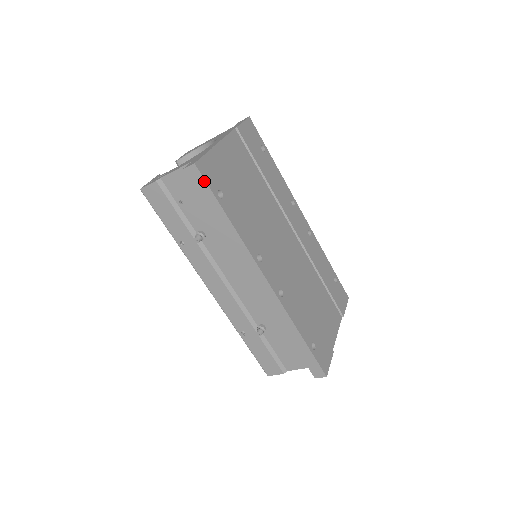
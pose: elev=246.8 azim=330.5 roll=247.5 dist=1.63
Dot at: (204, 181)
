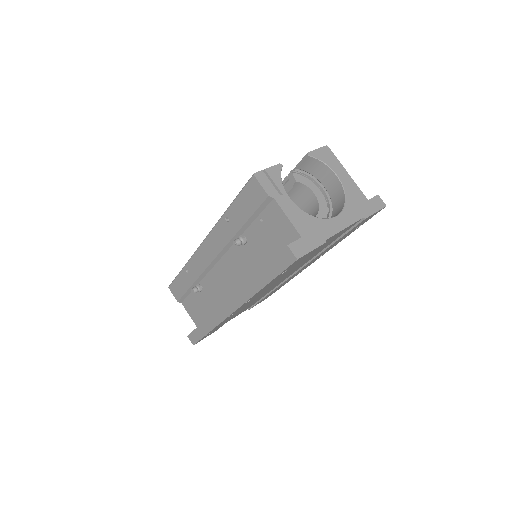
Dot at: (286, 267)
